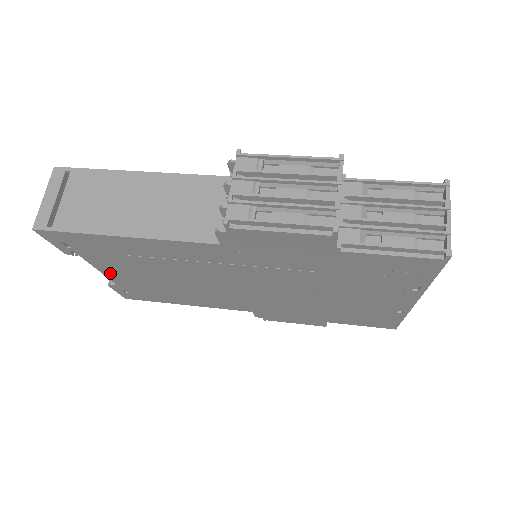
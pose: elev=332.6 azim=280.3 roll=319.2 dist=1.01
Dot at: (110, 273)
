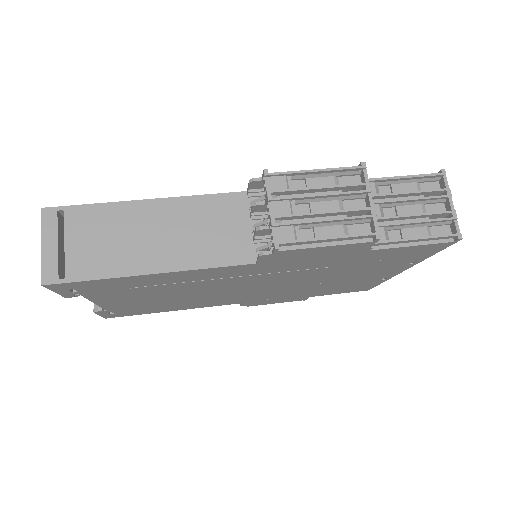
Dot at: (106, 303)
